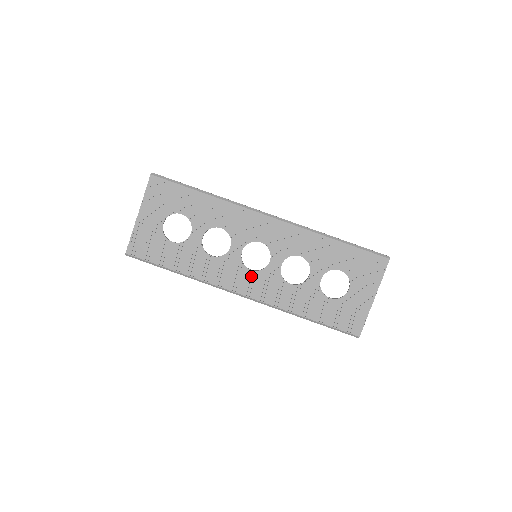
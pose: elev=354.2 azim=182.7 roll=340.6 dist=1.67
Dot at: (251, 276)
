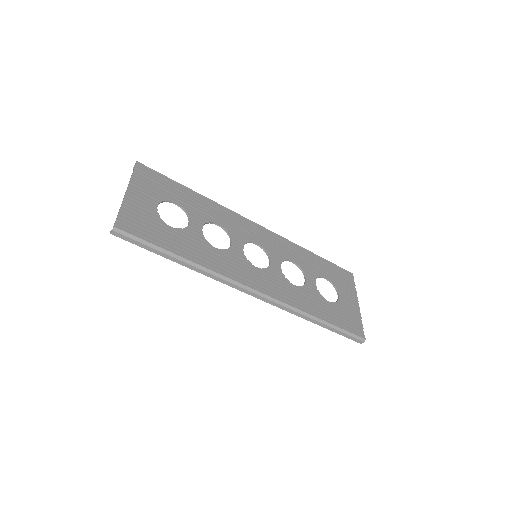
Dot at: (259, 273)
